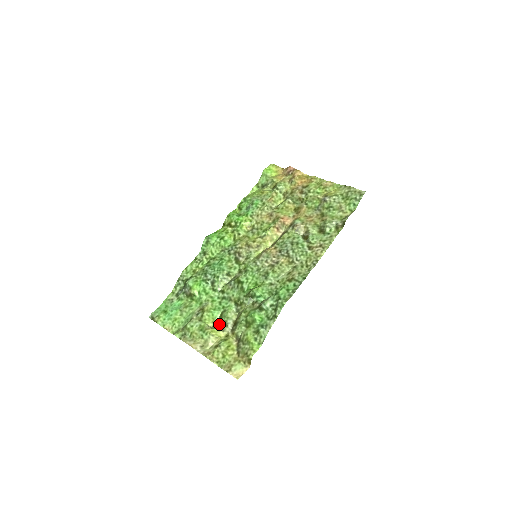
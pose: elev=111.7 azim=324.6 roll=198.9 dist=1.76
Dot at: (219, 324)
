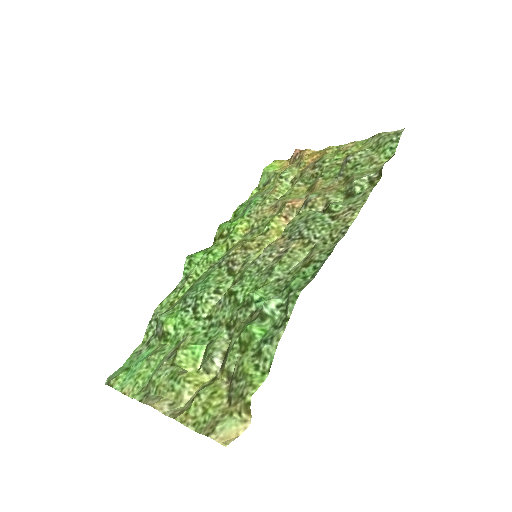
Dot at: occluded
